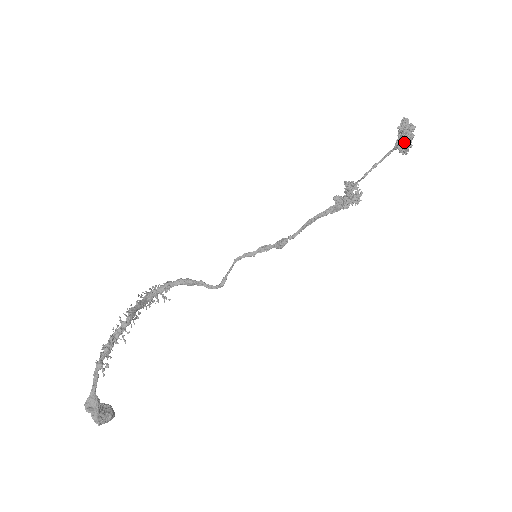
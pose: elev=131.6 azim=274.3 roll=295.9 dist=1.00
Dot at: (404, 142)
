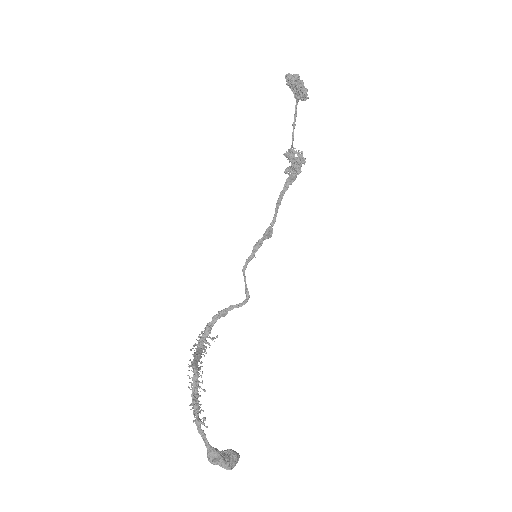
Dot at: (299, 91)
